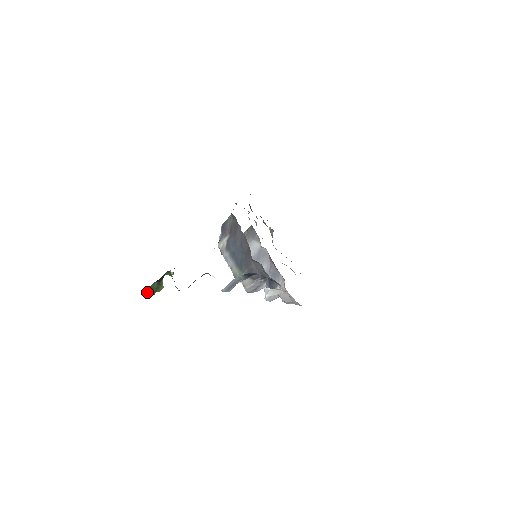
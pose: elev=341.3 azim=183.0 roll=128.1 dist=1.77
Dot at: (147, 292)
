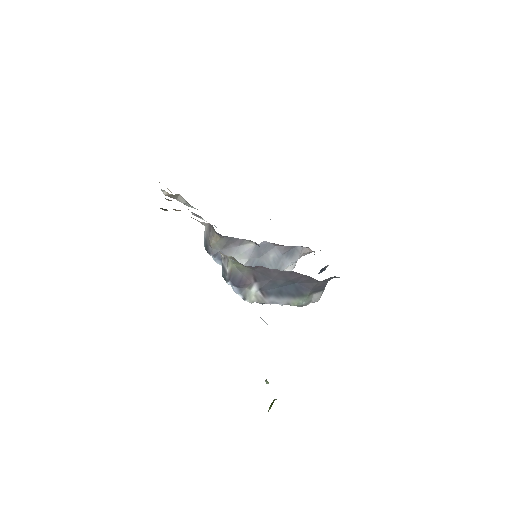
Dot at: occluded
